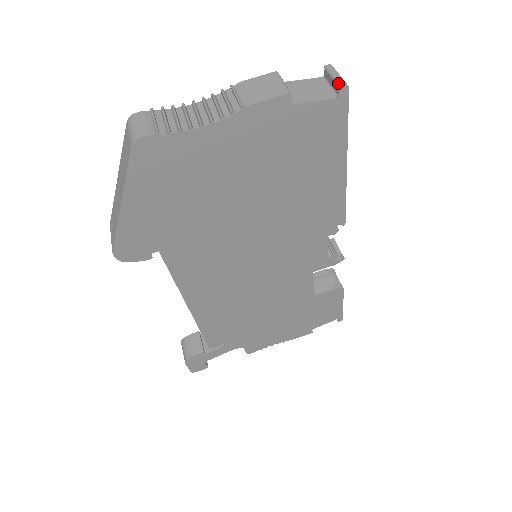
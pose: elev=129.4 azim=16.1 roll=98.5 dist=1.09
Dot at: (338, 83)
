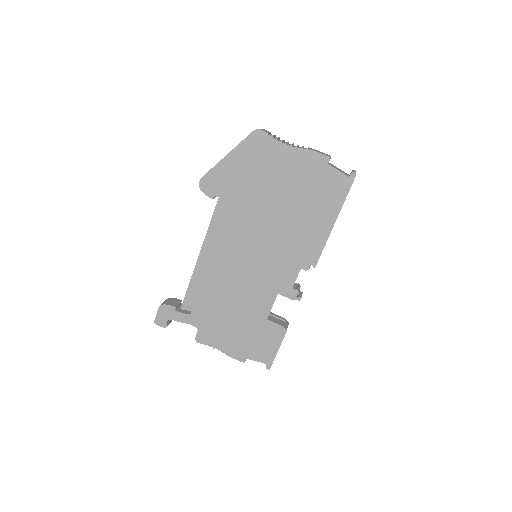
Dot at: (353, 171)
